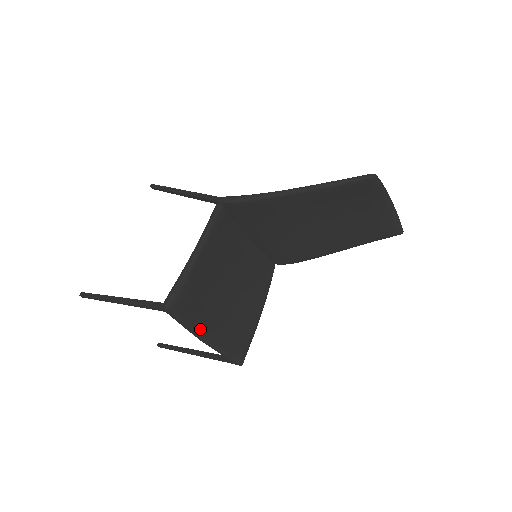
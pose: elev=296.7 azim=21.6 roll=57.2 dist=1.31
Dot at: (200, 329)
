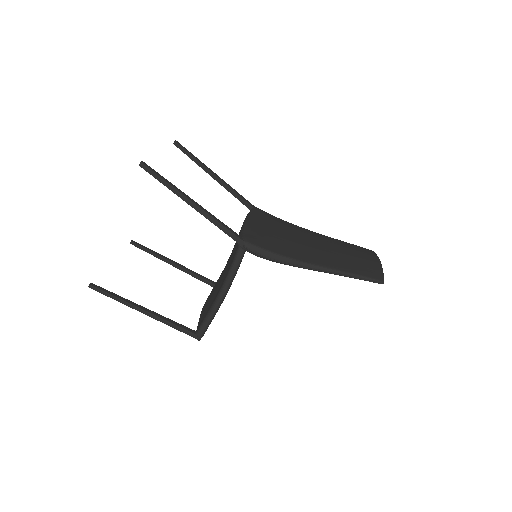
Dot at: occluded
